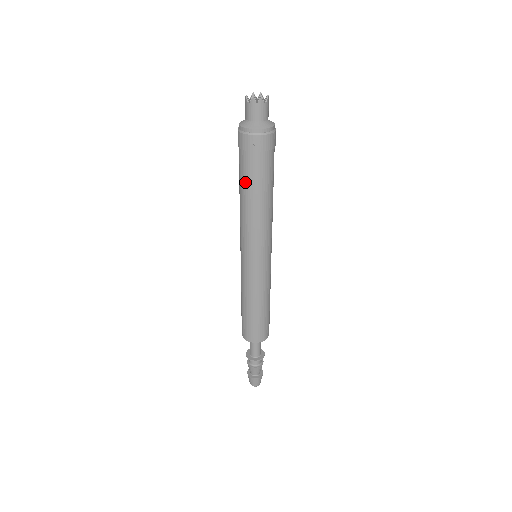
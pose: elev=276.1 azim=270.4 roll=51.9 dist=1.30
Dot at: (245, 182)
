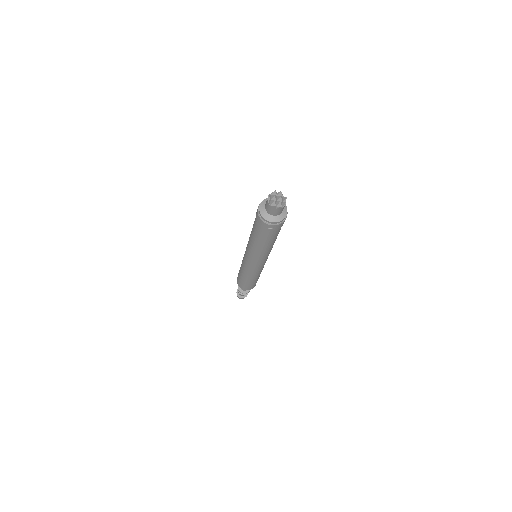
Dot at: (257, 237)
